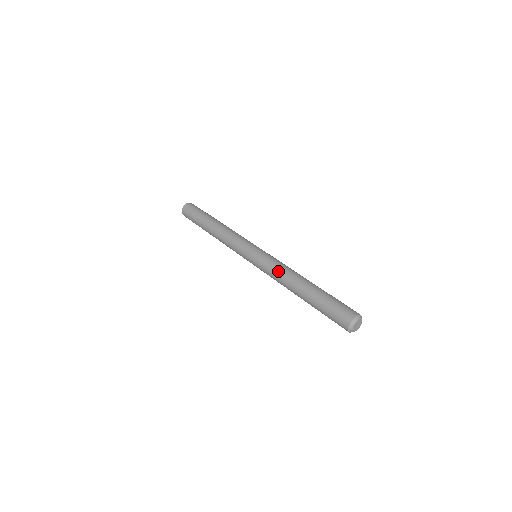
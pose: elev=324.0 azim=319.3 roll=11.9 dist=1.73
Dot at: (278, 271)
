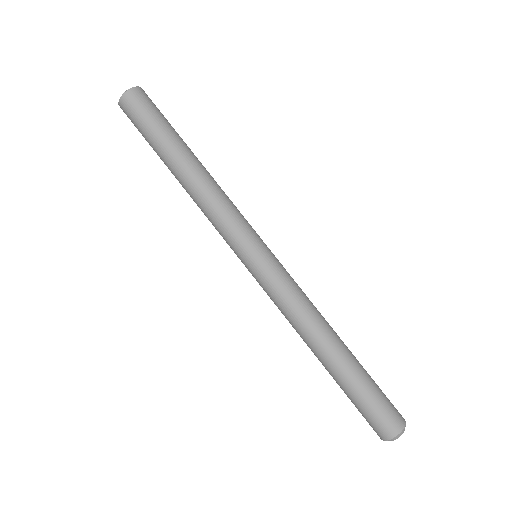
Dot at: (288, 316)
